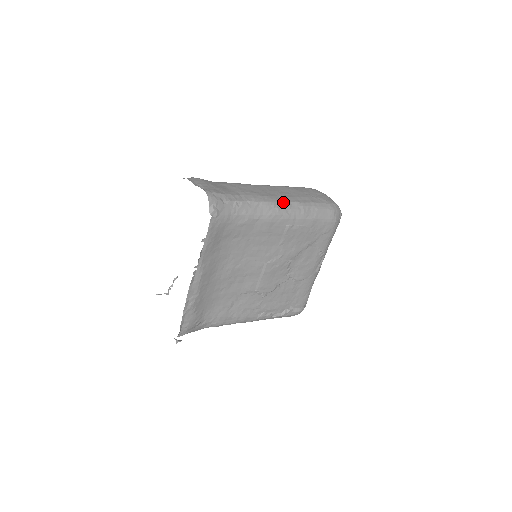
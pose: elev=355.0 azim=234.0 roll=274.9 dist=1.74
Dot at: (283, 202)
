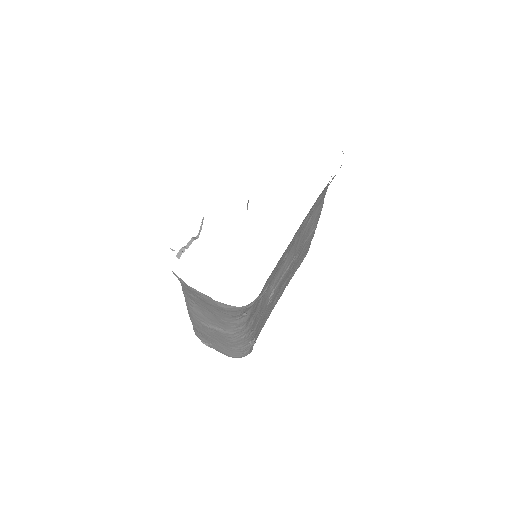
Dot at: occluded
